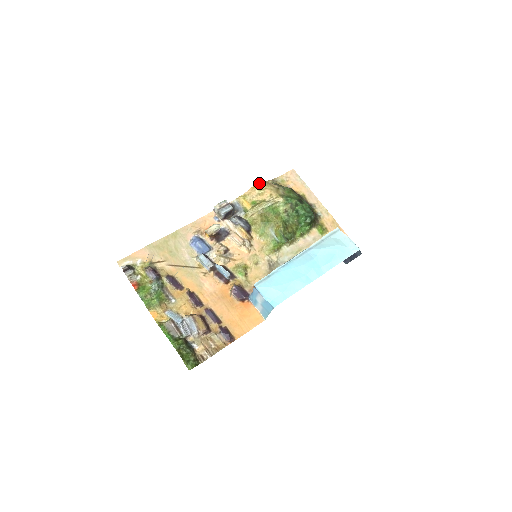
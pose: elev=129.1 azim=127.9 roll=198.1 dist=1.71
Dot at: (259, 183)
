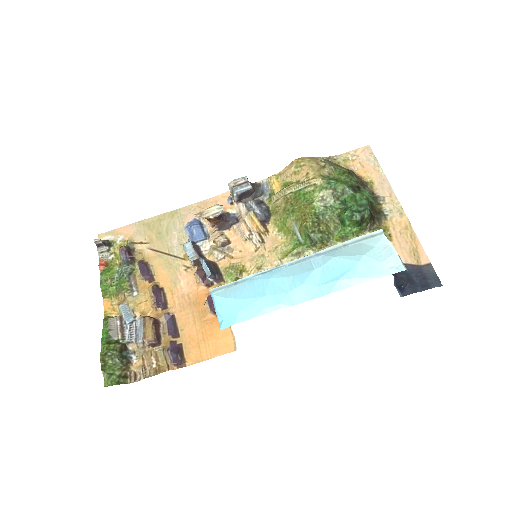
Dot at: (300, 158)
